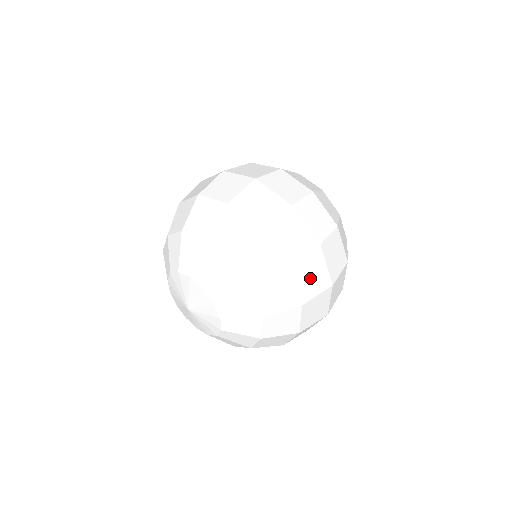
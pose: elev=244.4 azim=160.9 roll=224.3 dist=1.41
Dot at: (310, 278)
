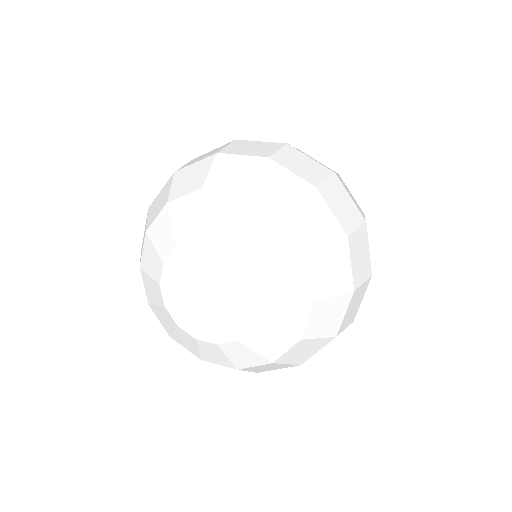
Dot at: (302, 167)
